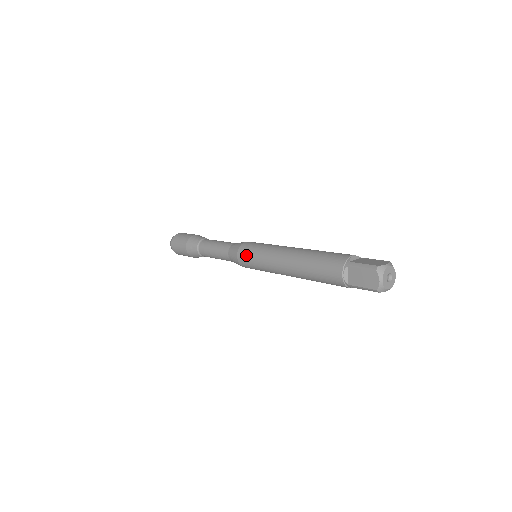
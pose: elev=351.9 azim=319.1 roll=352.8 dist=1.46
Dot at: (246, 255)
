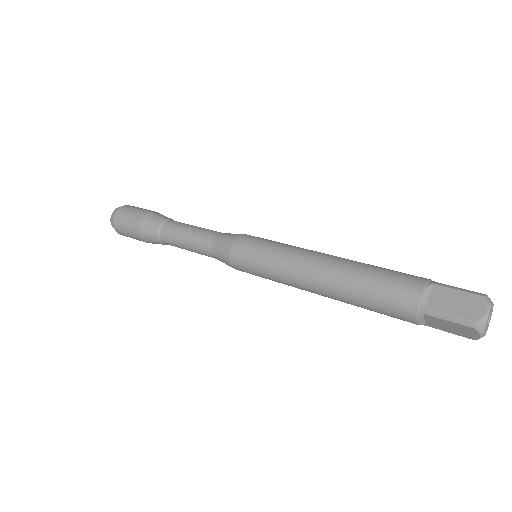
Dot at: (246, 269)
